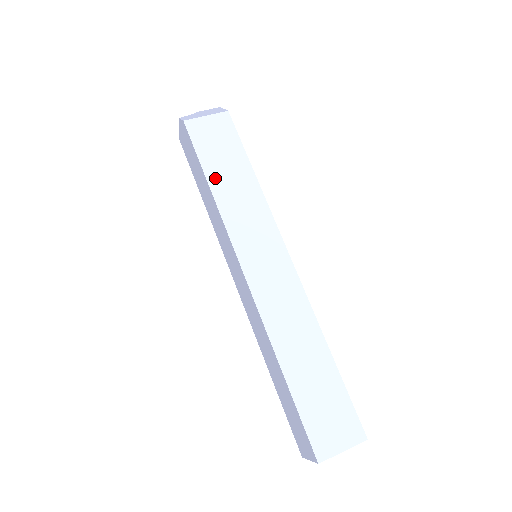
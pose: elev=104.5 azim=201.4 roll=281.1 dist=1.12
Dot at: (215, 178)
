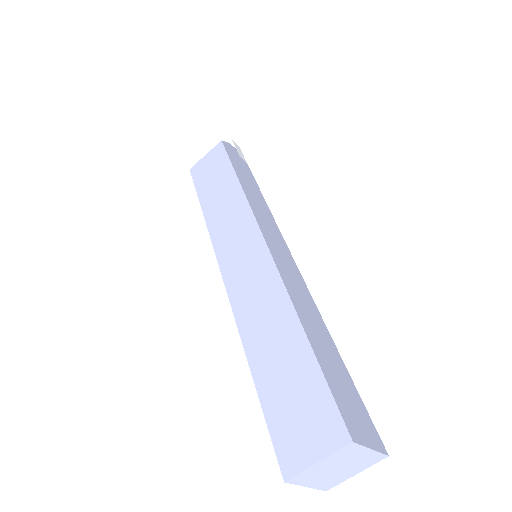
Dot at: (207, 200)
